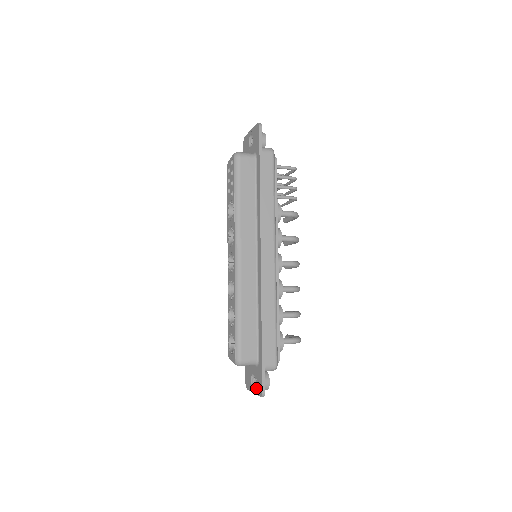
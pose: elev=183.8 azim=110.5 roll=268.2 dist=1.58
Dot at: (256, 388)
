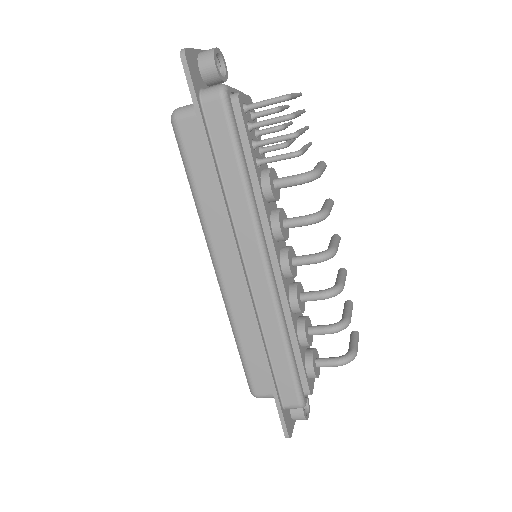
Dot at: occluded
